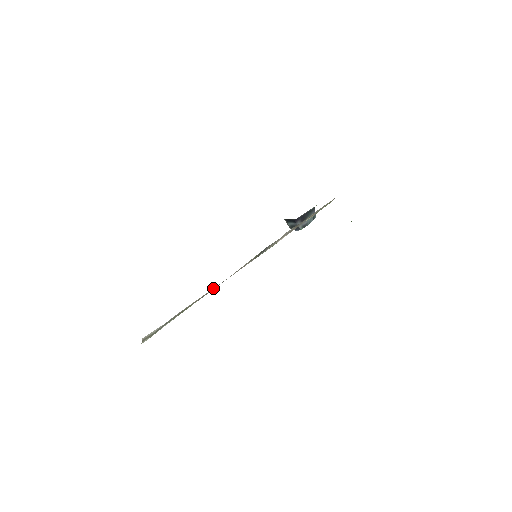
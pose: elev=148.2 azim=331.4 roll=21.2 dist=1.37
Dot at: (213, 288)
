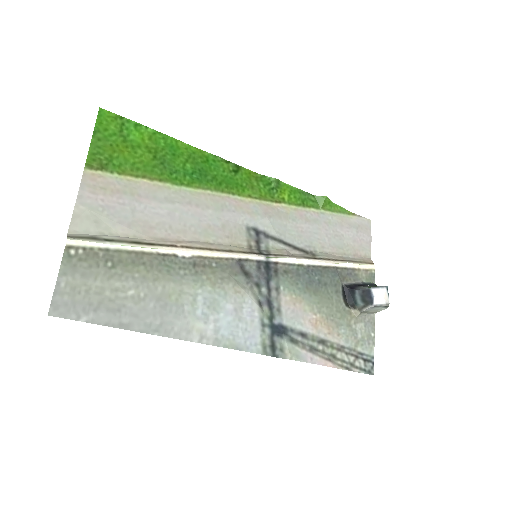
Dot at: (179, 242)
